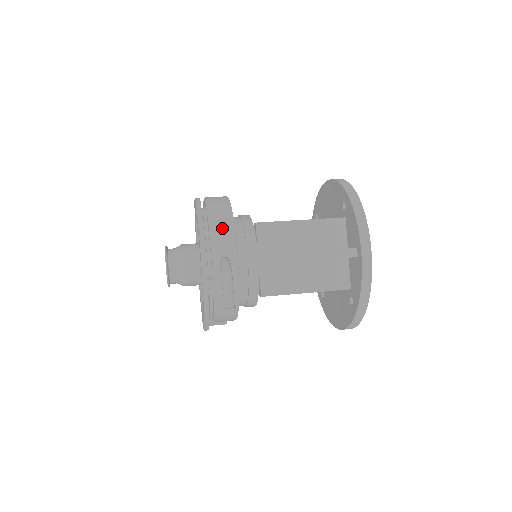
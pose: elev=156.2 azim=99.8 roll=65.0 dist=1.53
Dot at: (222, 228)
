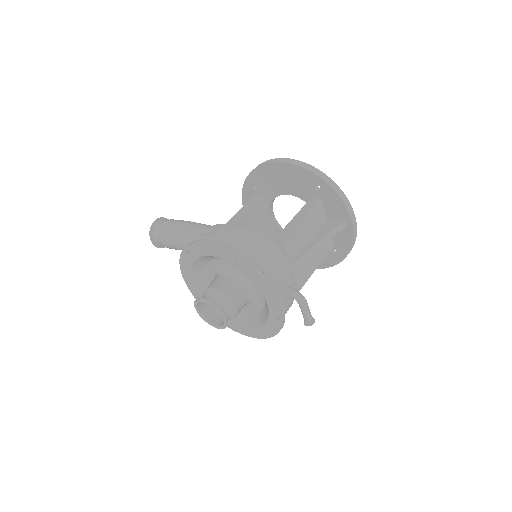
Dot at: (275, 266)
